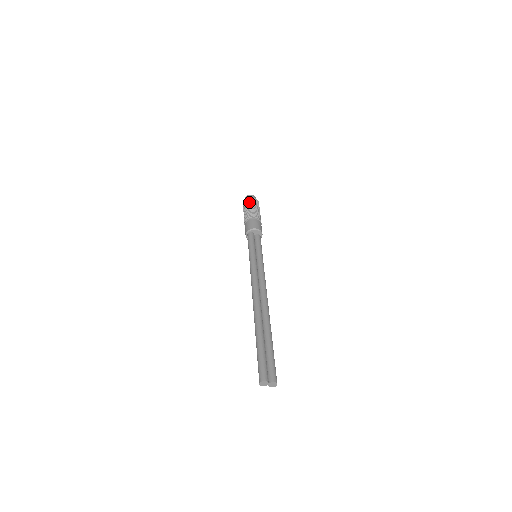
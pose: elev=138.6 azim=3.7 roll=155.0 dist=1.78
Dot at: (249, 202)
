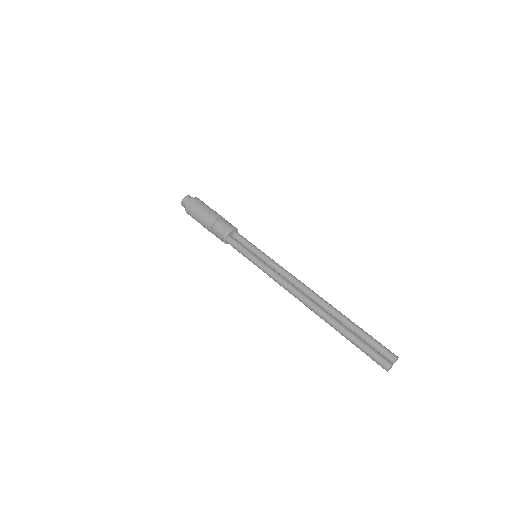
Dot at: (193, 208)
